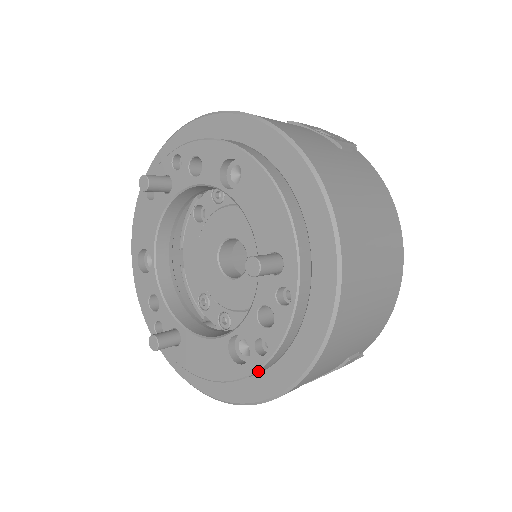
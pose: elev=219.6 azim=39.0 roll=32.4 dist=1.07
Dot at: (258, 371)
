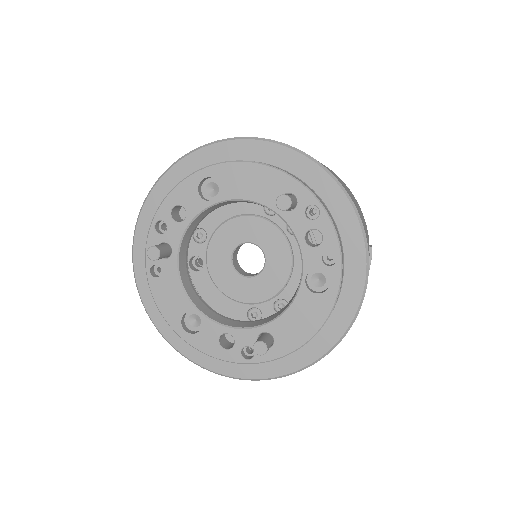
Dot at: (341, 279)
